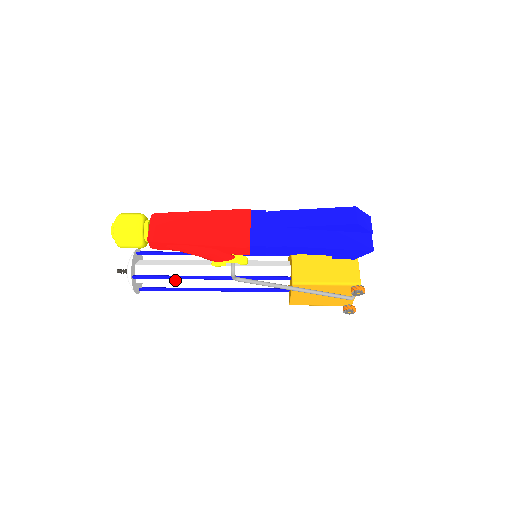
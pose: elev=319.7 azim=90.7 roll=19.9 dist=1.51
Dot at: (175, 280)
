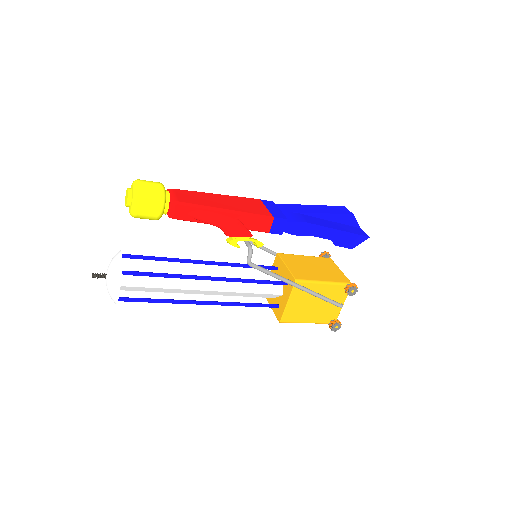
Dot at: (166, 284)
